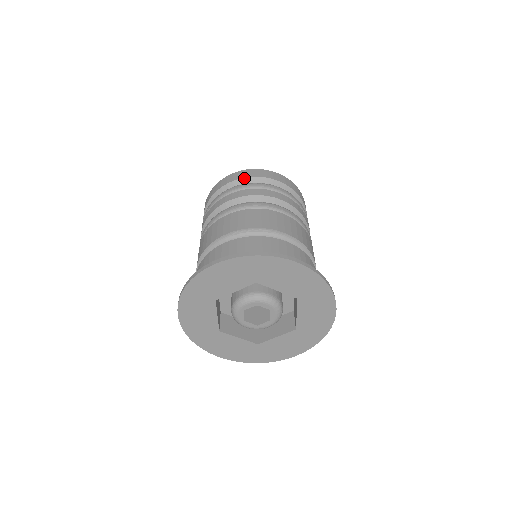
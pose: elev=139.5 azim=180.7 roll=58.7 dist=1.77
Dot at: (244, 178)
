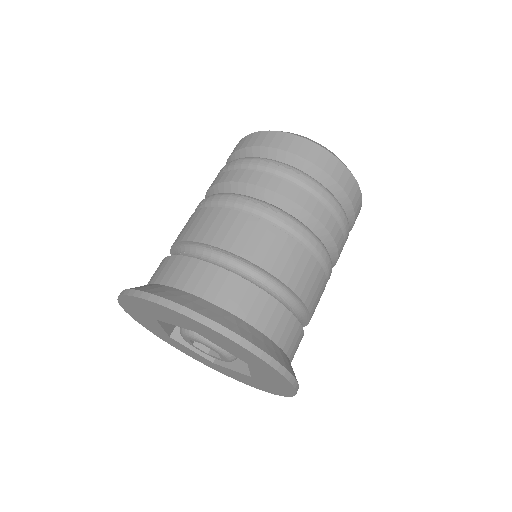
Dot at: (275, 148)
